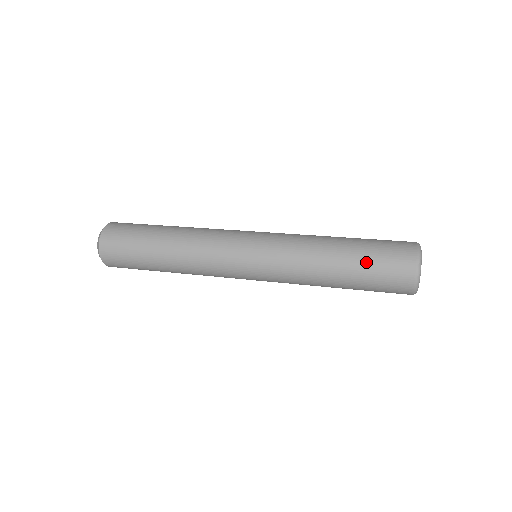
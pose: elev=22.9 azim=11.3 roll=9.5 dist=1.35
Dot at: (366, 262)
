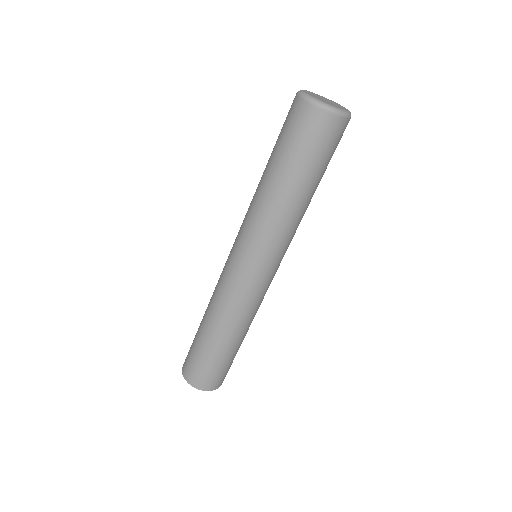
Dot at: (281, 150)
